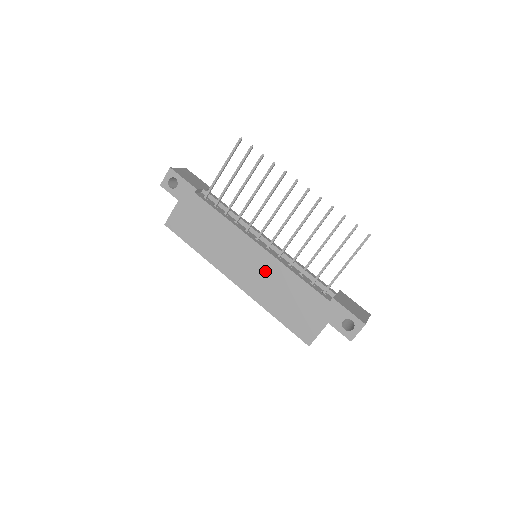
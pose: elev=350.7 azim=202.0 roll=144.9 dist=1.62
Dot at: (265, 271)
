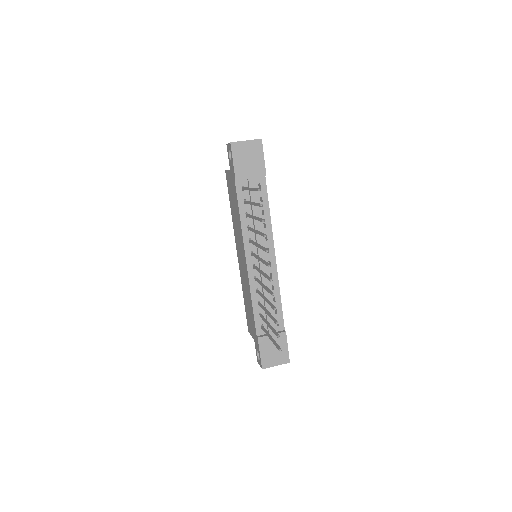
Dot at: (245, 275)
